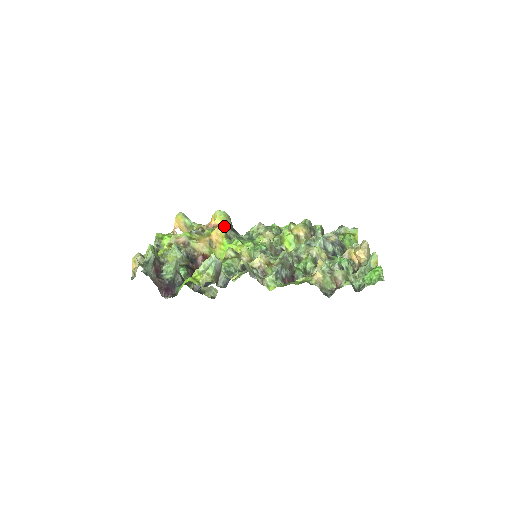
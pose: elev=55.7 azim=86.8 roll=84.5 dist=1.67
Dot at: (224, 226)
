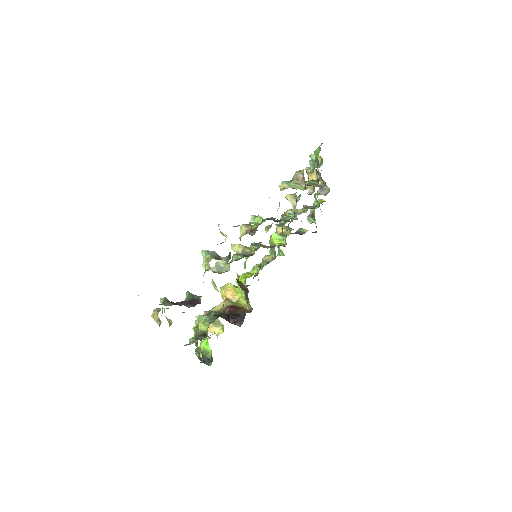
Dot at: (228, 283)
